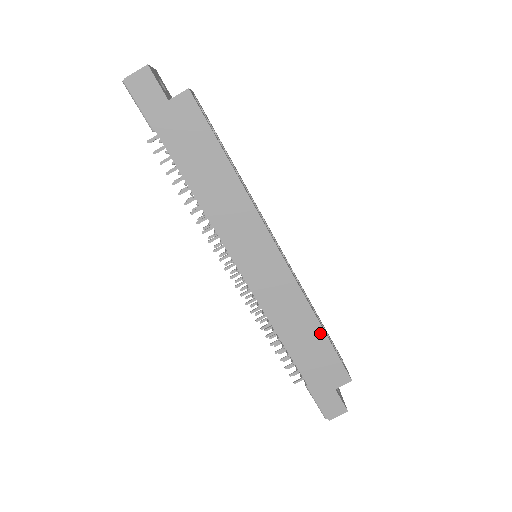
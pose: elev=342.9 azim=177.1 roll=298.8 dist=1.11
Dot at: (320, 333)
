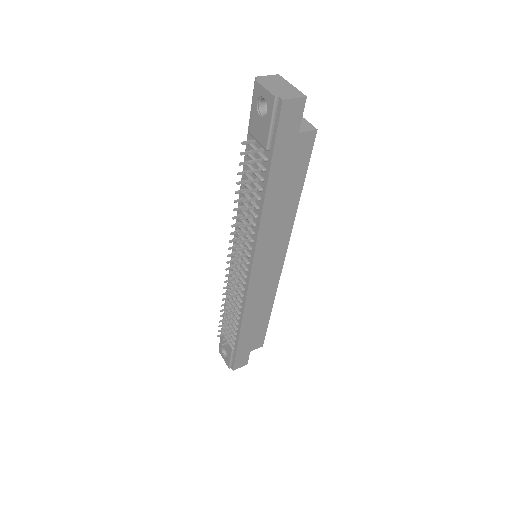
Dot at: (267, 317)
